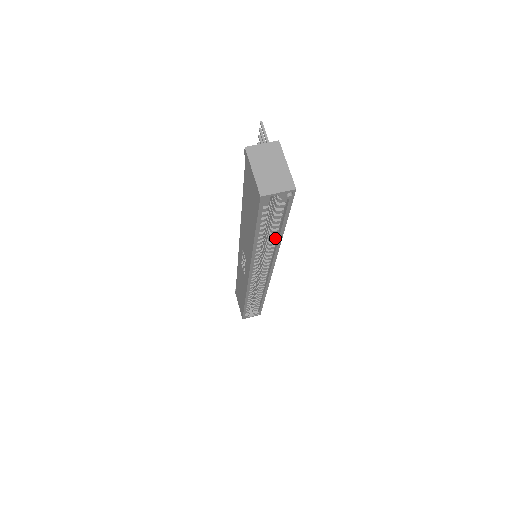
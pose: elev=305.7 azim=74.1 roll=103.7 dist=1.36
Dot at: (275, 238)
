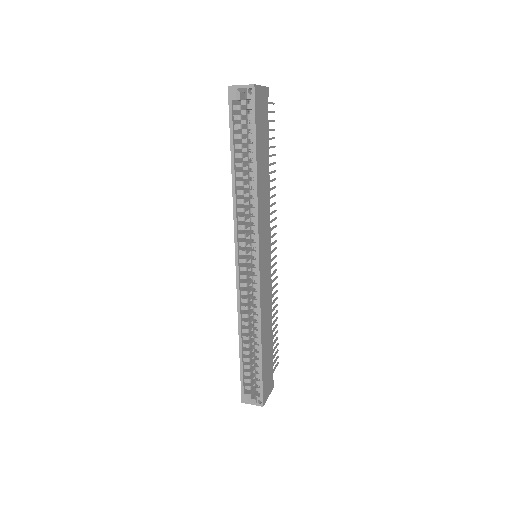
Dot at: (254, 181)
